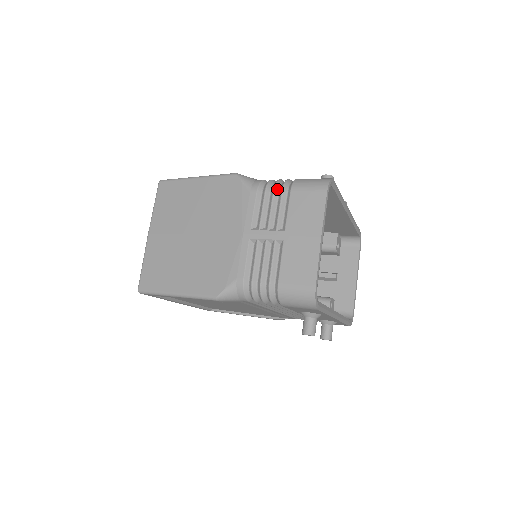
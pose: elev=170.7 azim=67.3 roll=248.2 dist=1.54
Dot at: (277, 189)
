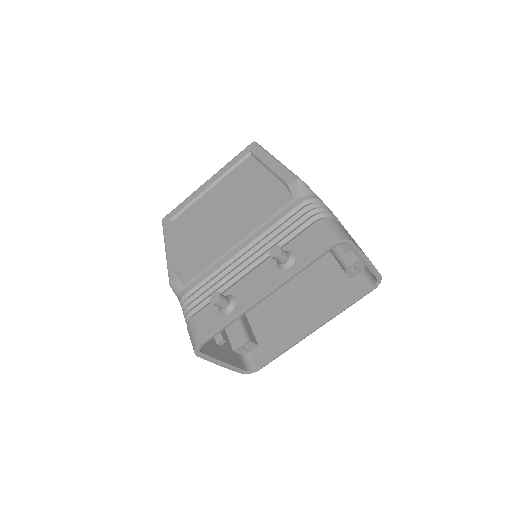
Dot at: occluded
